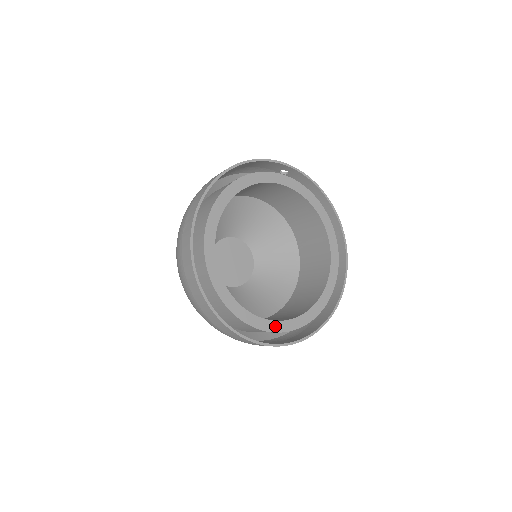
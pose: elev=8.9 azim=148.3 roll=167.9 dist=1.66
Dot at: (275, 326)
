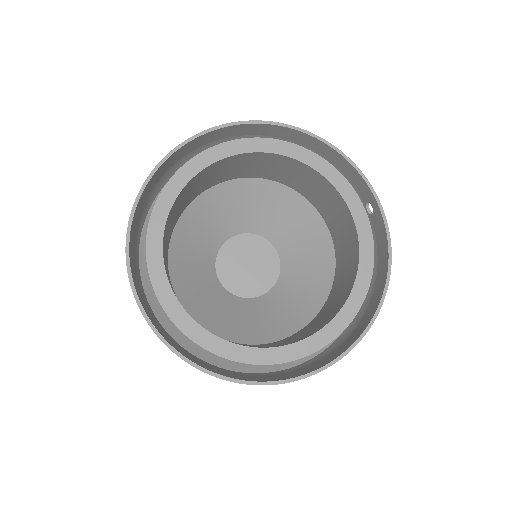
Dot at: (170, 301)
